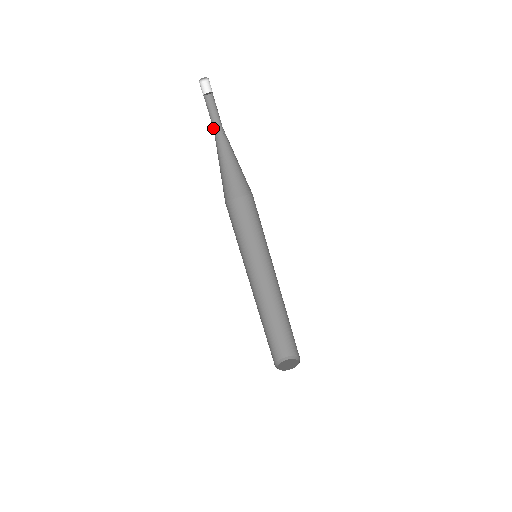
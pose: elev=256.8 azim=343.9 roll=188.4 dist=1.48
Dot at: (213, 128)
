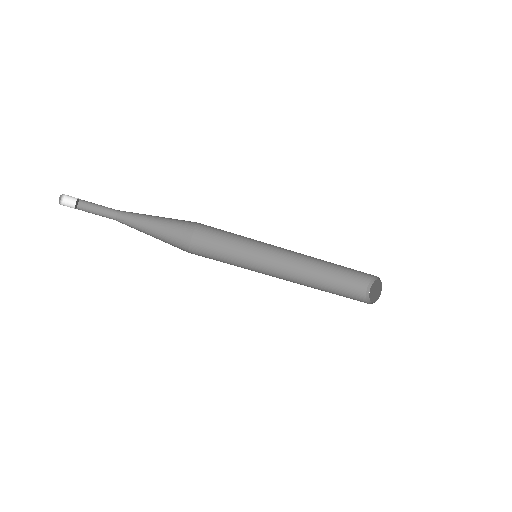
Dot at: (114, 214)
